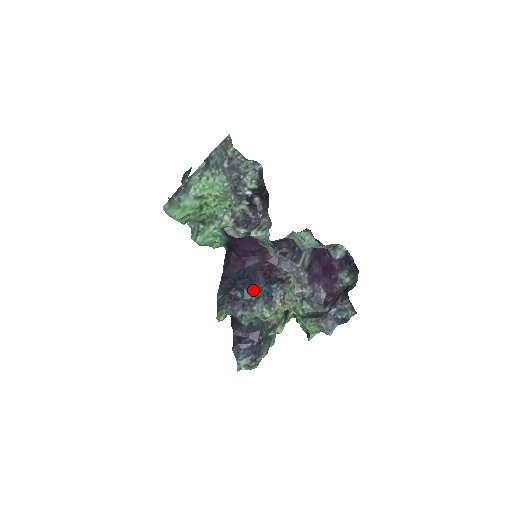
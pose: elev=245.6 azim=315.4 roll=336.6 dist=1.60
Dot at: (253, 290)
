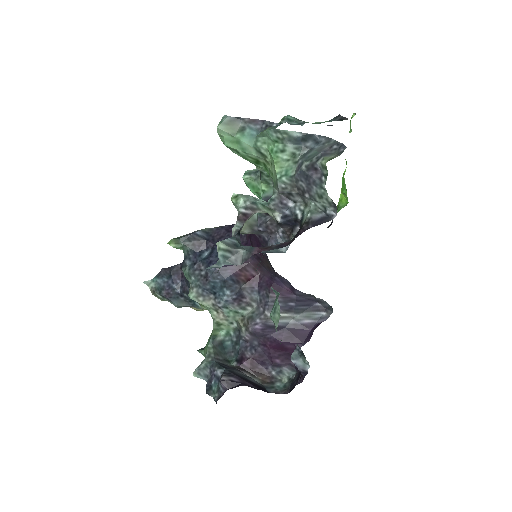
Dot at: occluded
